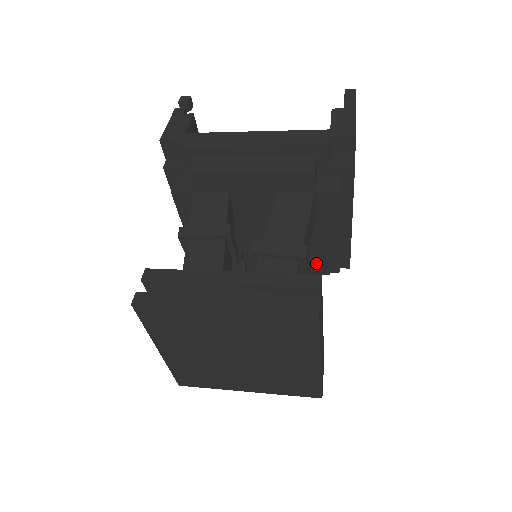
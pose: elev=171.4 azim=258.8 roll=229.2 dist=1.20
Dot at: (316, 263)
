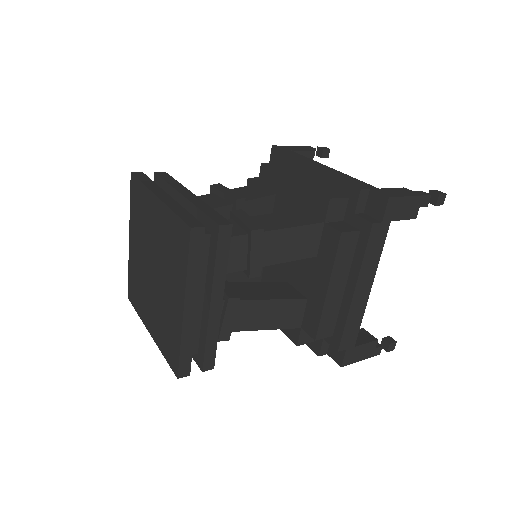
Dot at: (300, 310)
